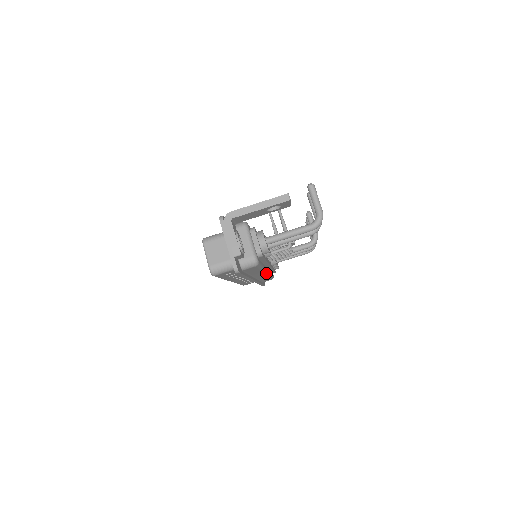
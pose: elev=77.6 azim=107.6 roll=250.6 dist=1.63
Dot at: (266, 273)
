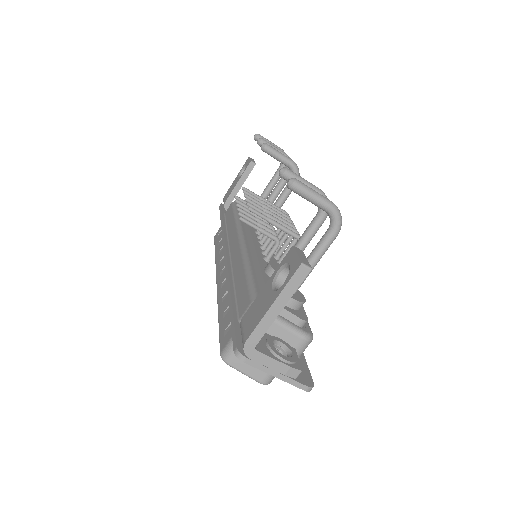
Dot at: occluded
